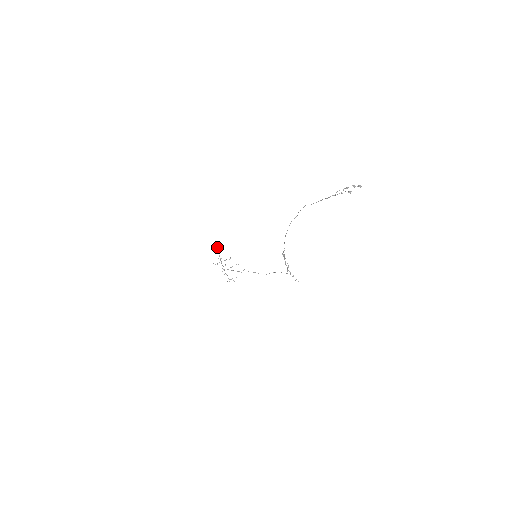
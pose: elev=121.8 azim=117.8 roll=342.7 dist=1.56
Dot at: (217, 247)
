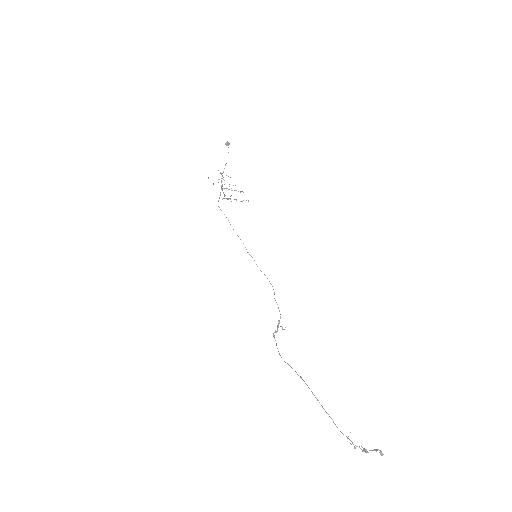
Dot at: (227, 144)
